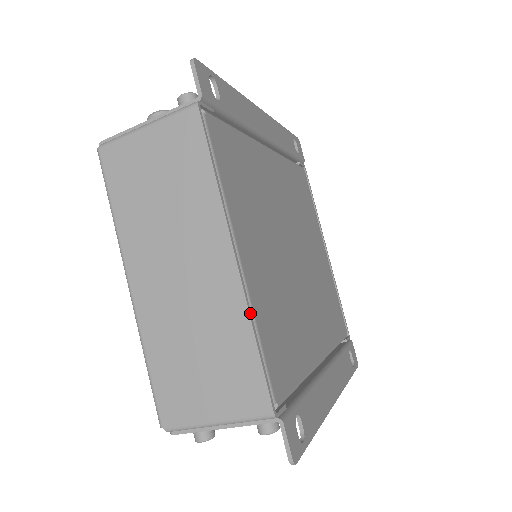
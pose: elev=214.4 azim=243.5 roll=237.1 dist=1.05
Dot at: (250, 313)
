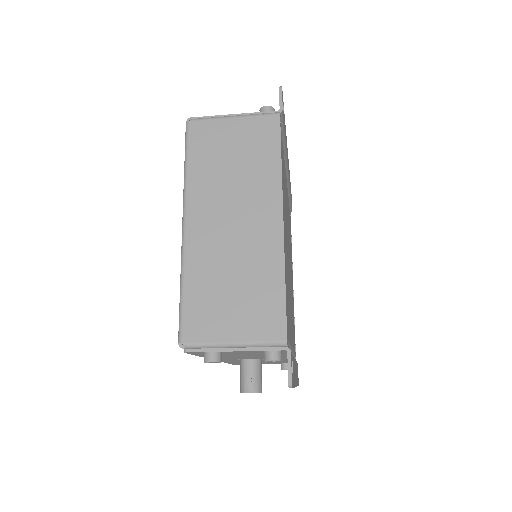
Dot at: occluded
